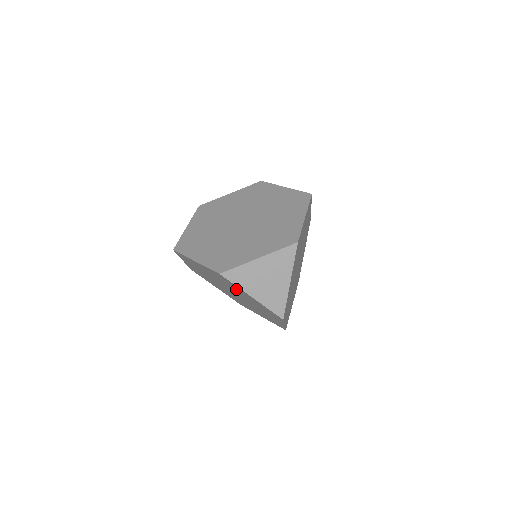
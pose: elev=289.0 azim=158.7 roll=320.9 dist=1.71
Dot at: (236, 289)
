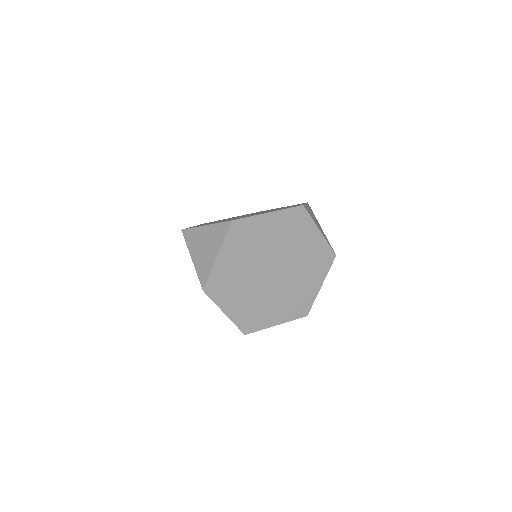
Dot at: occluded
